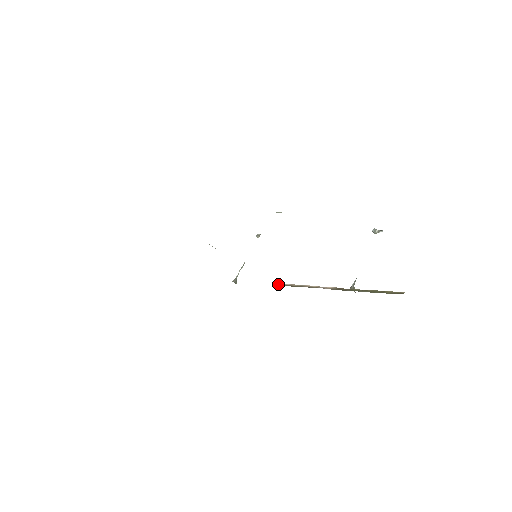
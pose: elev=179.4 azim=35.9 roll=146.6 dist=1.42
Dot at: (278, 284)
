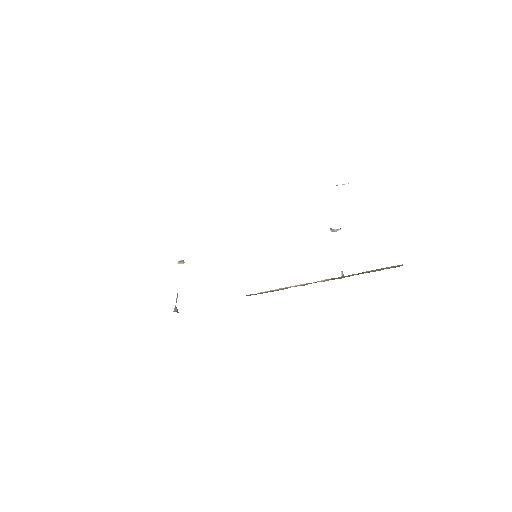
Dot at: (252, 294)
